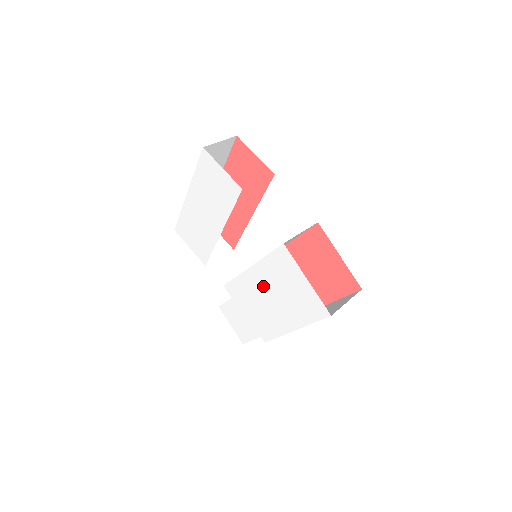
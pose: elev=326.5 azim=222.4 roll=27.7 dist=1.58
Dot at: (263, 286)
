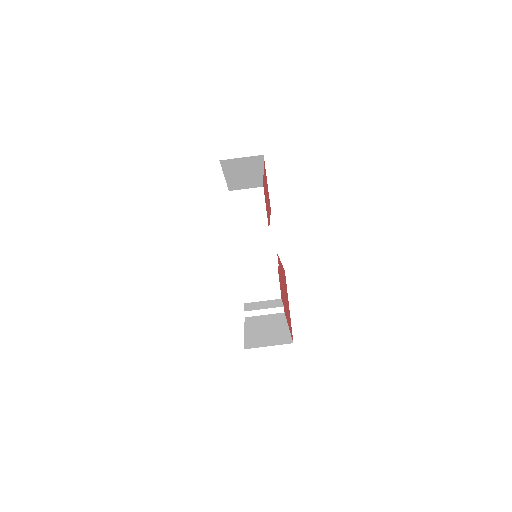
Dot at: occluded
